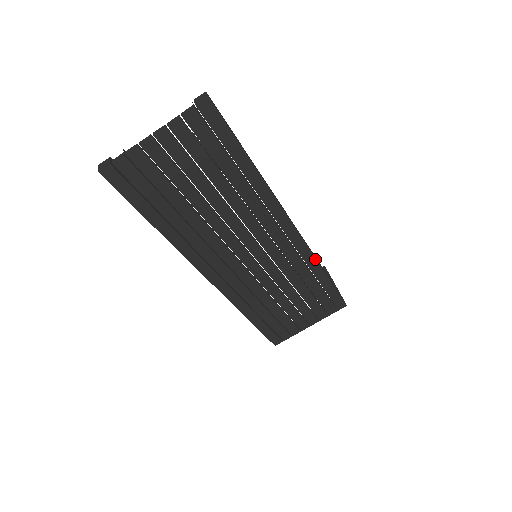
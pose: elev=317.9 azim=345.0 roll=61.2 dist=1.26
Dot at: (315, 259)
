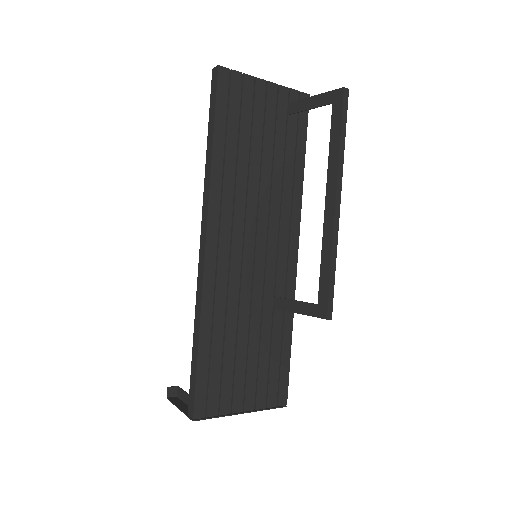
Dot at: occluded
